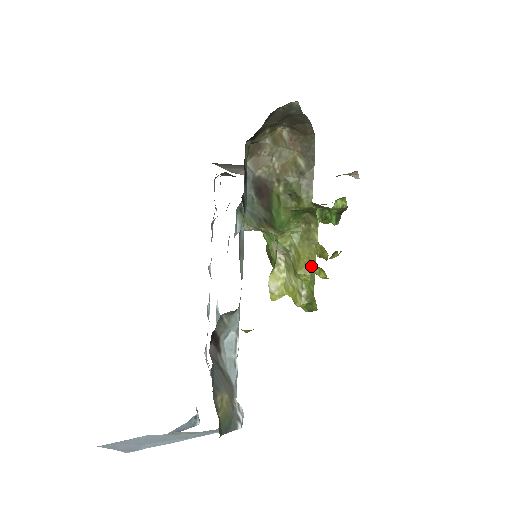
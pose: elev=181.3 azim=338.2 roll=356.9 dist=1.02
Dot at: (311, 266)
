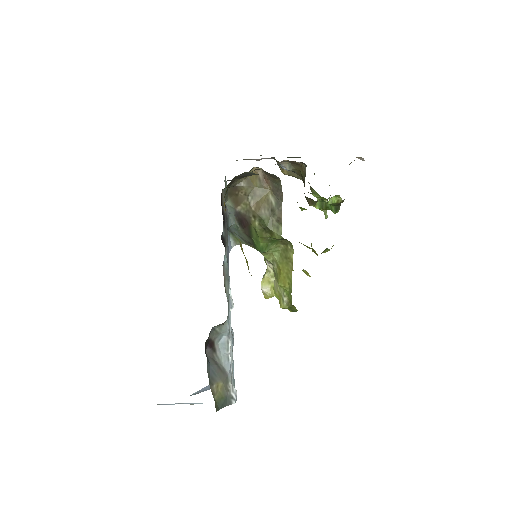
Dot at: (289, 280)
